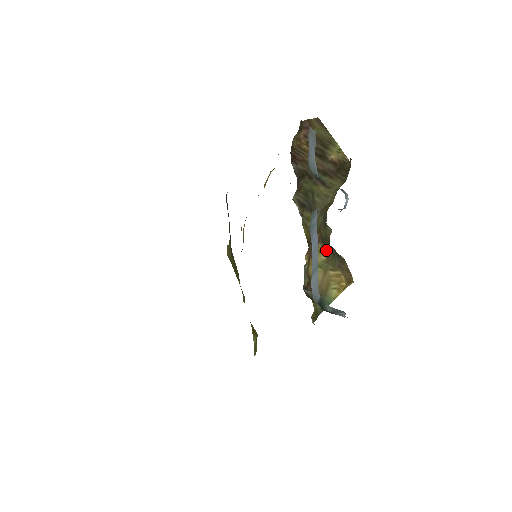
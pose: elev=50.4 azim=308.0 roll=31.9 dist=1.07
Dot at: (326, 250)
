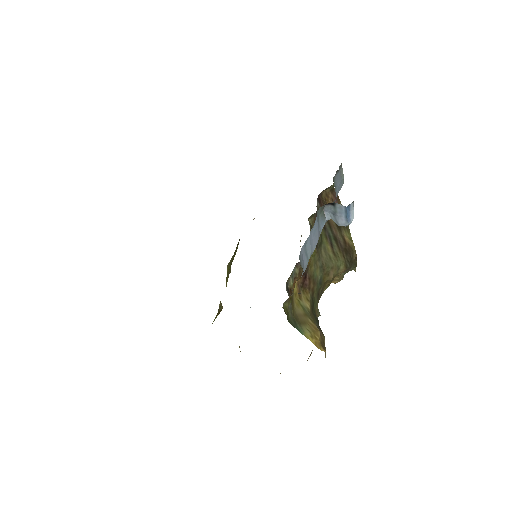
Dot at: (312, 308)
